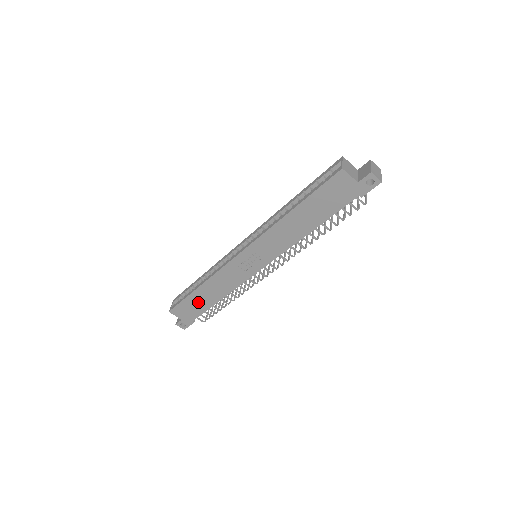
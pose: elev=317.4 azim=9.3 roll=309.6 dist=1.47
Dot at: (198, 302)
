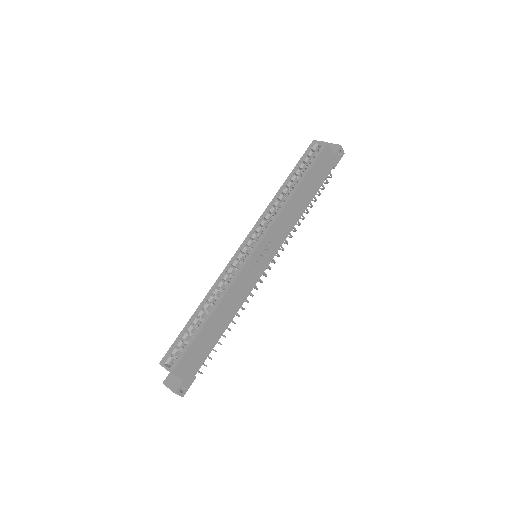
Dot at: (207, 339)
